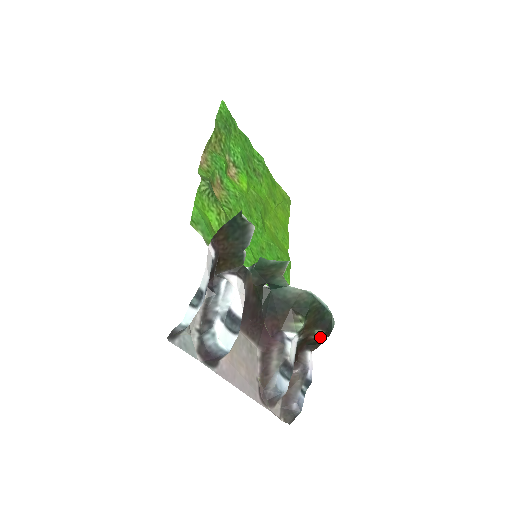
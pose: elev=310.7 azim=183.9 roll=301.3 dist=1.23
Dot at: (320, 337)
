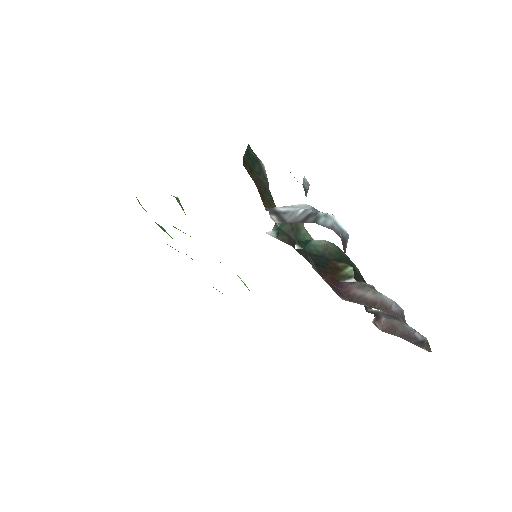
Dot at: occluded
